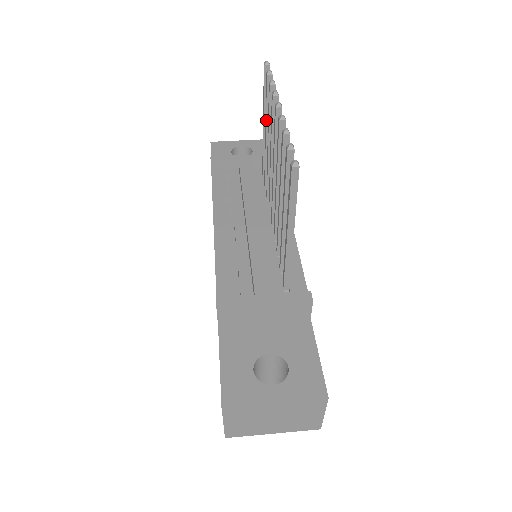
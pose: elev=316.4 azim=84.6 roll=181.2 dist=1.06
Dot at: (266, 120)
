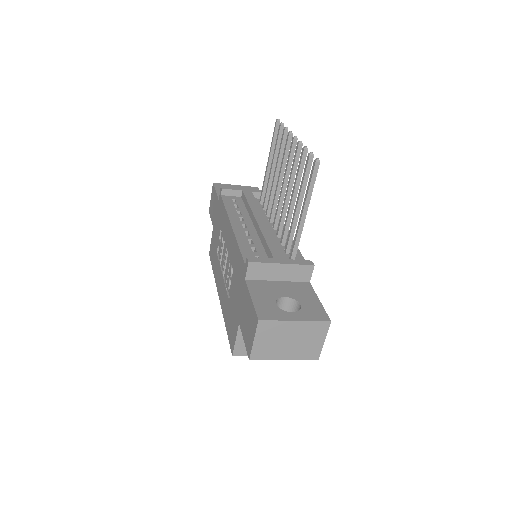
Dot at: (274, 157)
